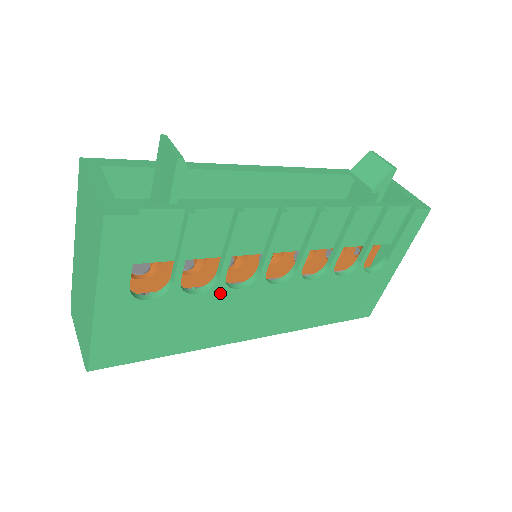
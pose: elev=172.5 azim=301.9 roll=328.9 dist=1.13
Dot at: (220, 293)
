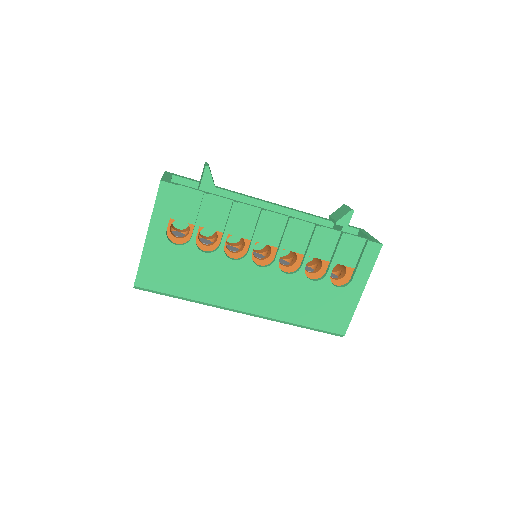
Dot at: (220, 258)
